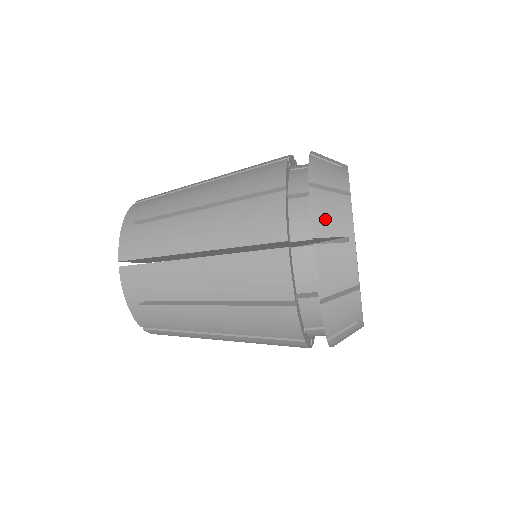
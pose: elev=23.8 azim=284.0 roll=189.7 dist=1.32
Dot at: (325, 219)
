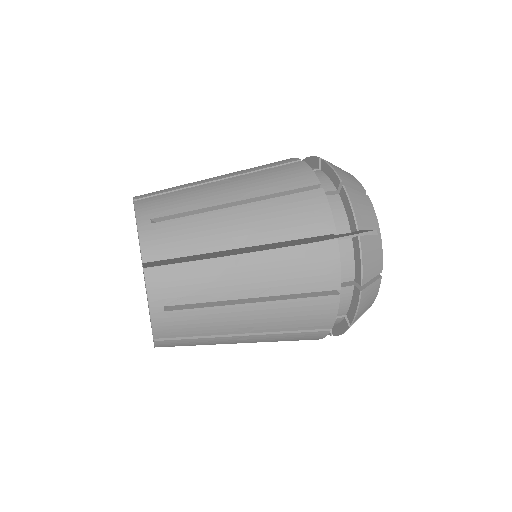
Dot at: (363, 309)
